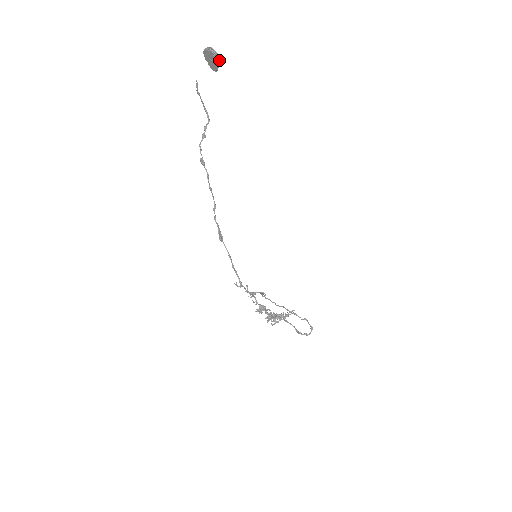
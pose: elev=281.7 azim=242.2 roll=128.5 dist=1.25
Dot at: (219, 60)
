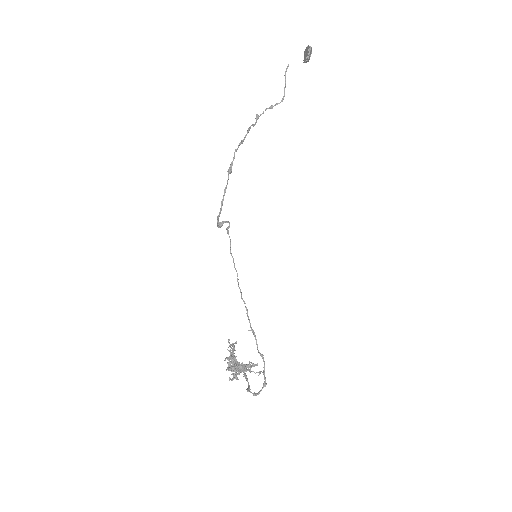
Dot at: occluded
